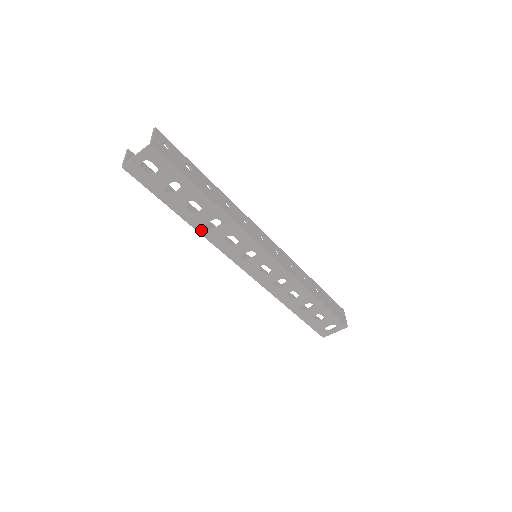
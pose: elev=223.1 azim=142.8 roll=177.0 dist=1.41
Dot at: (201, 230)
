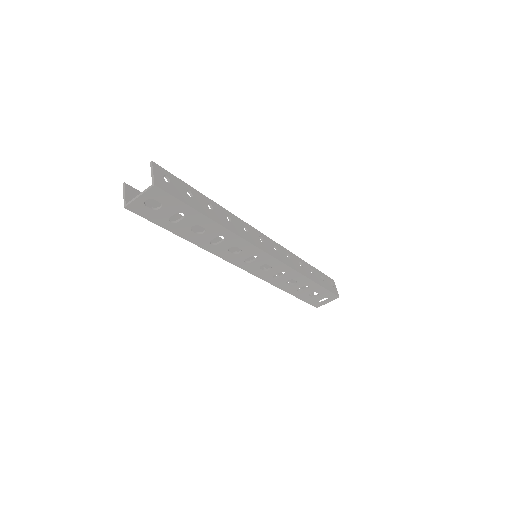
Dot at: (205, 246)
